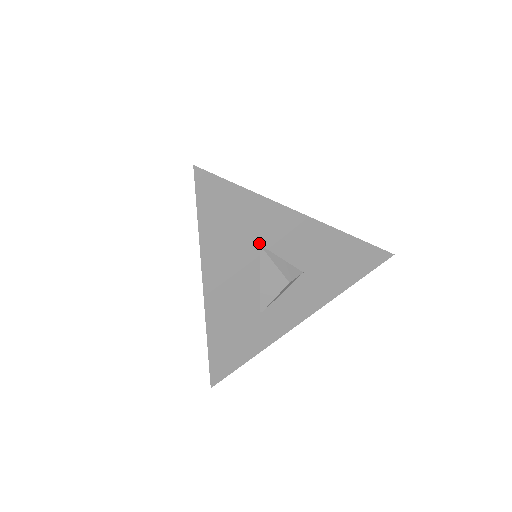
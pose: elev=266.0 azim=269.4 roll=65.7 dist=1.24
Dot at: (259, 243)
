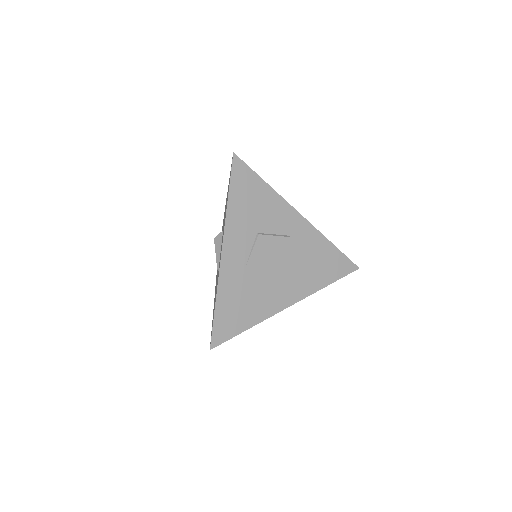
Dot at: occluded
